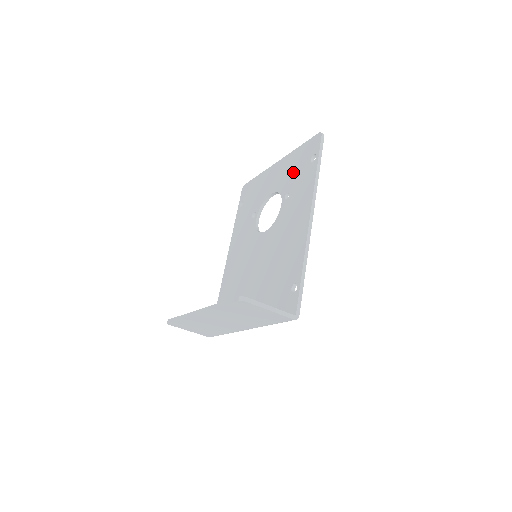
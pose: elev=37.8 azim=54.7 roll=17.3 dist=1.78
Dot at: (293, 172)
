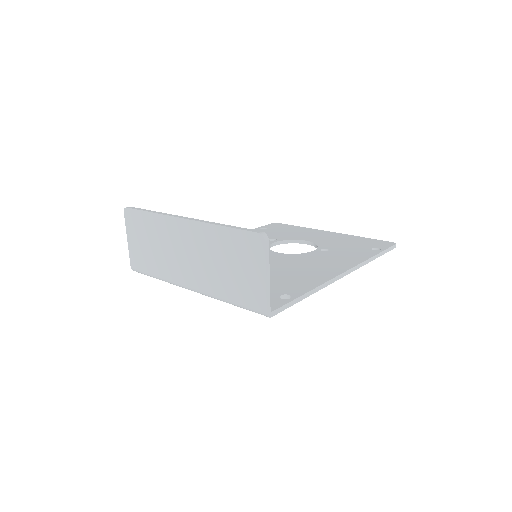
Dot at: (345, 243)
